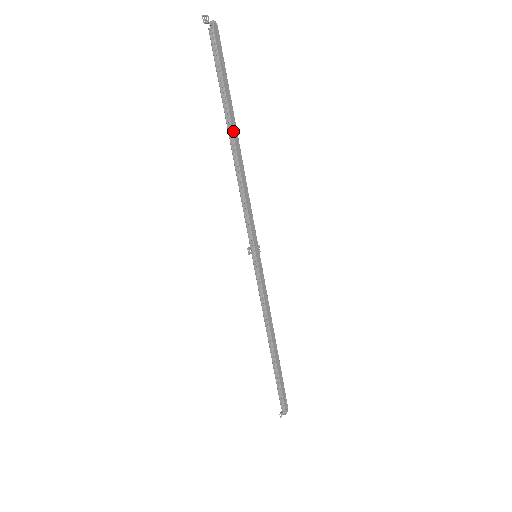
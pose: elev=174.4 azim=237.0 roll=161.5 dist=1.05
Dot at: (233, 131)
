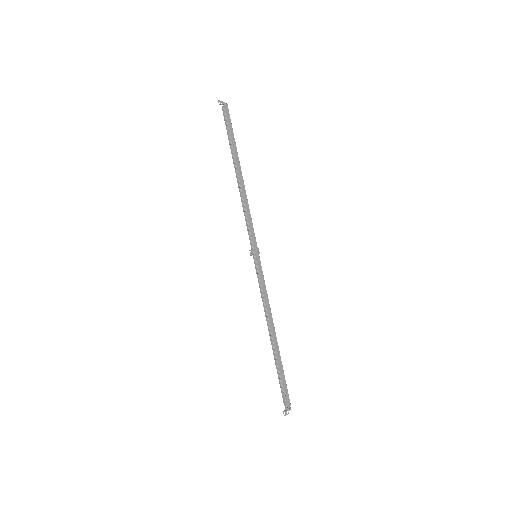
Dot at: (237, 165)
